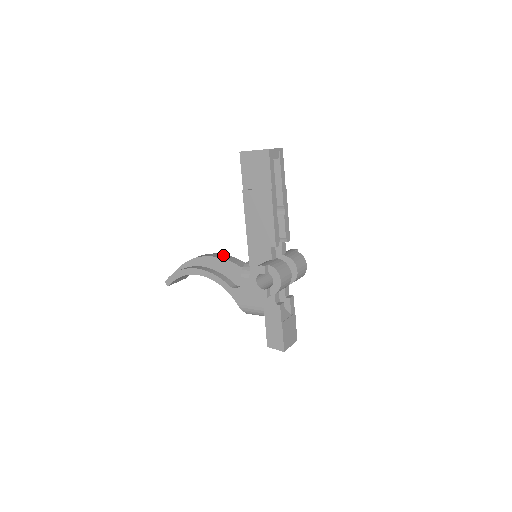
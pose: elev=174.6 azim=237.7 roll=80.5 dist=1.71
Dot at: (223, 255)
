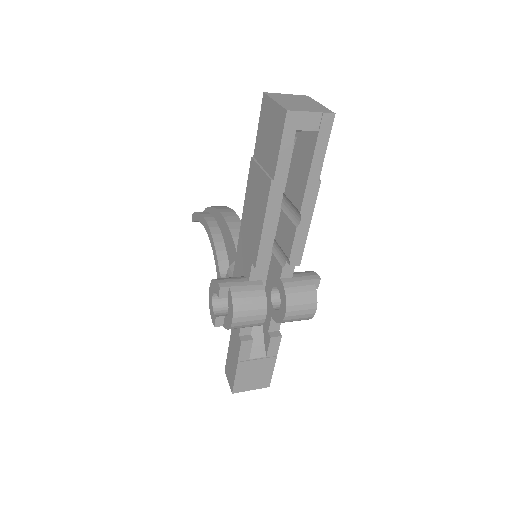
Dot at: (239, 225)
